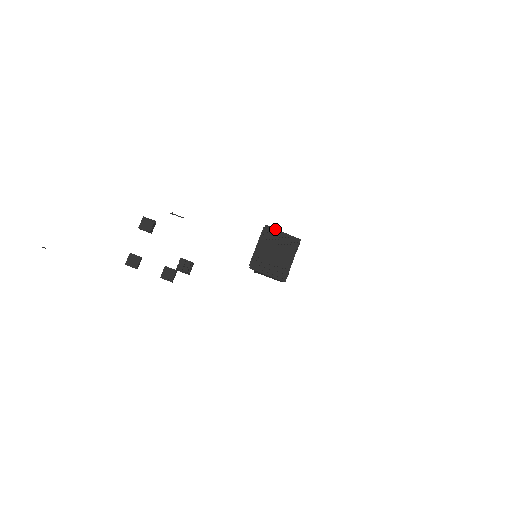
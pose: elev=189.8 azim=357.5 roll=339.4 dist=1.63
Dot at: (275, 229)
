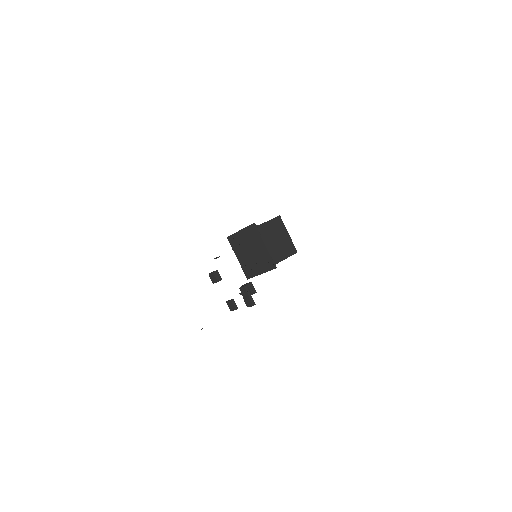
Dot at: (234, 234)
